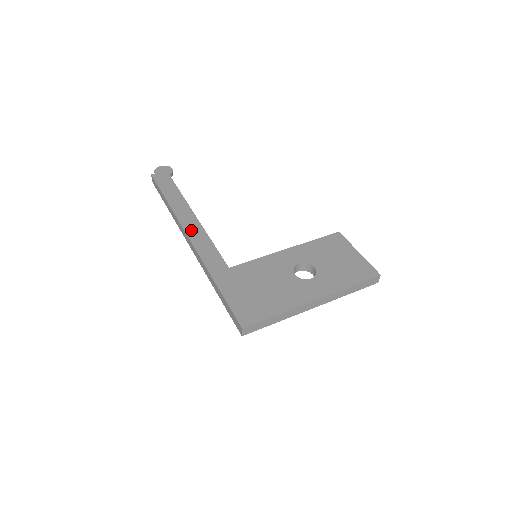
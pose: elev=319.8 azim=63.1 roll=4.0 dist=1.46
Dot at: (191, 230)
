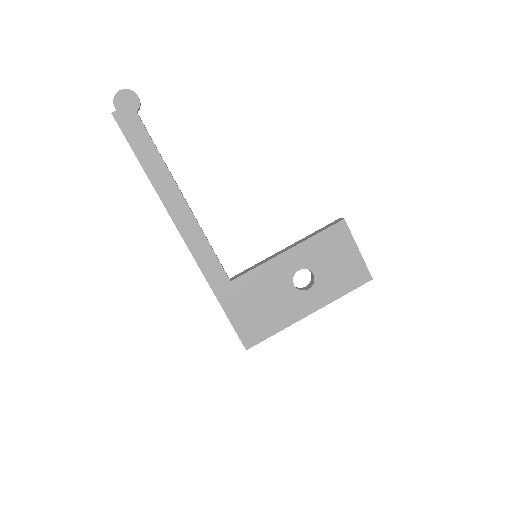
Dot at: (184, 227)
